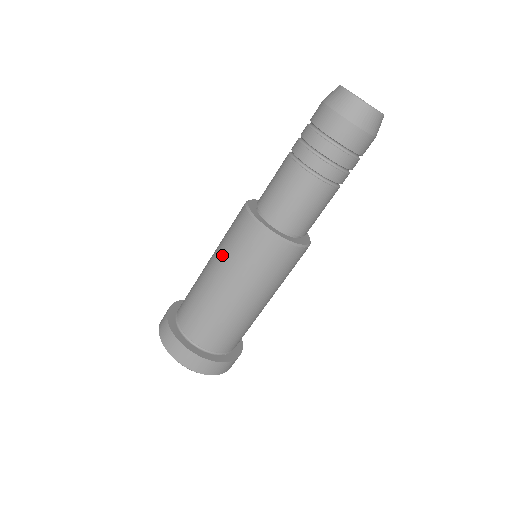
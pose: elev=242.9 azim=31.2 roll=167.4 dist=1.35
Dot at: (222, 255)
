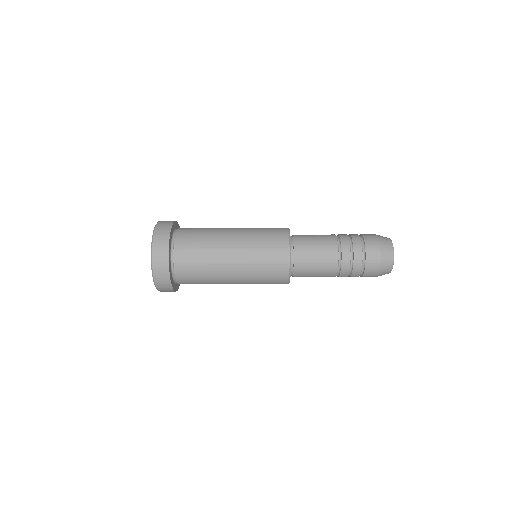
Dot at: (249, 282)
